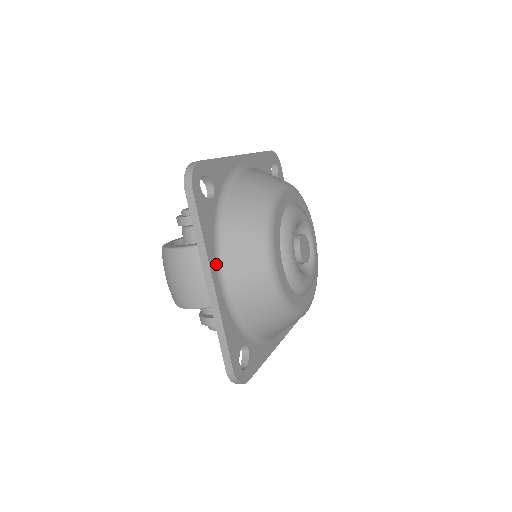
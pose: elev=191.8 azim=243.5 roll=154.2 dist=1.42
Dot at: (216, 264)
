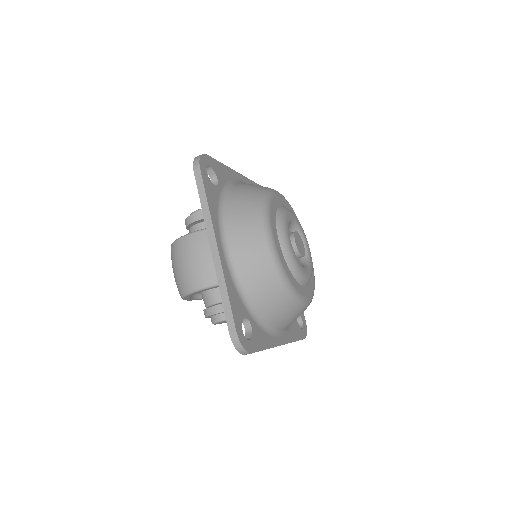
Dot at: (220, 234)
